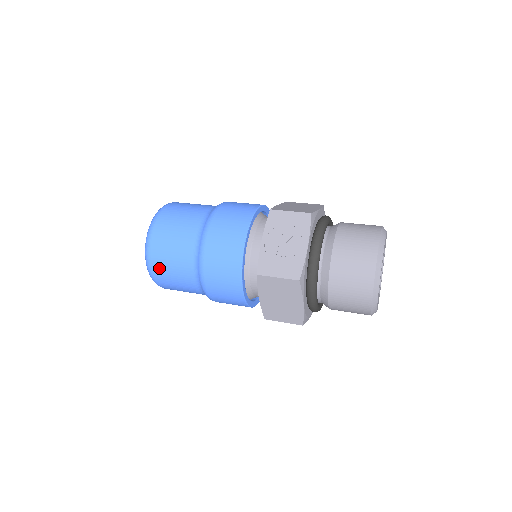
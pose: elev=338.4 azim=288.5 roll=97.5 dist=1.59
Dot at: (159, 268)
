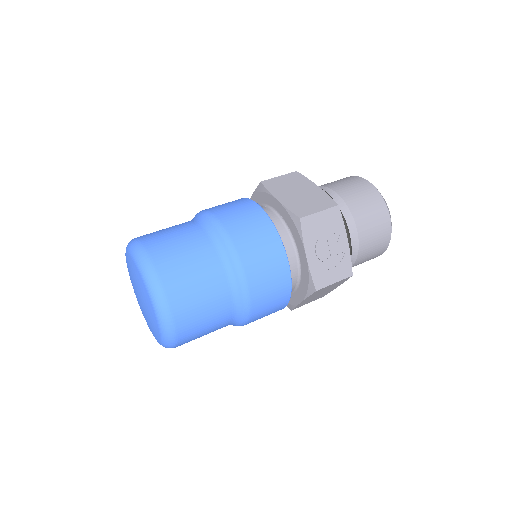
Dot at: (188, 337)
